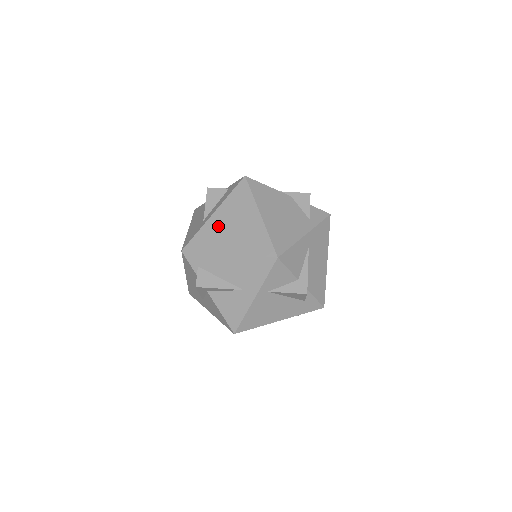
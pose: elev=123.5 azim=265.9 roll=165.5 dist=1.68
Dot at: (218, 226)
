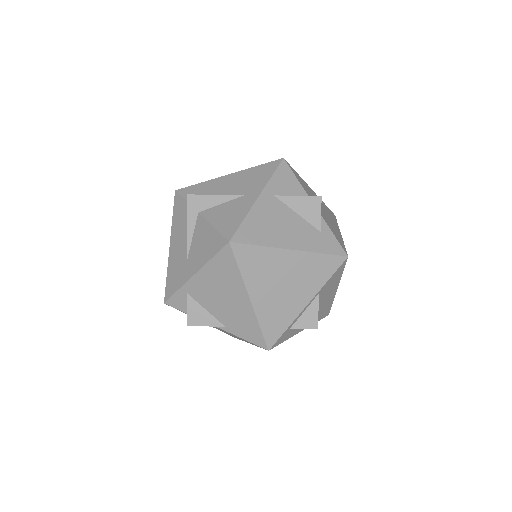
Dot at: occluded
